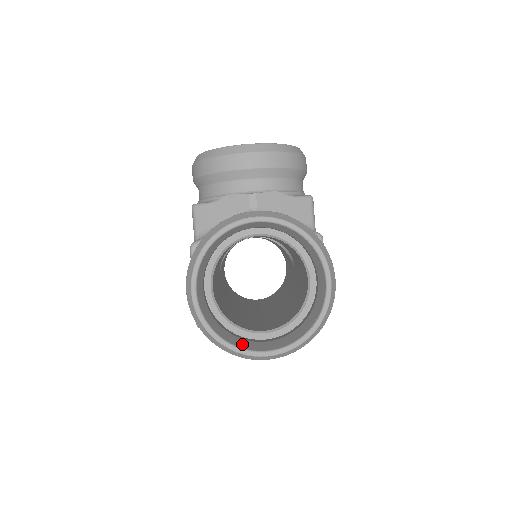
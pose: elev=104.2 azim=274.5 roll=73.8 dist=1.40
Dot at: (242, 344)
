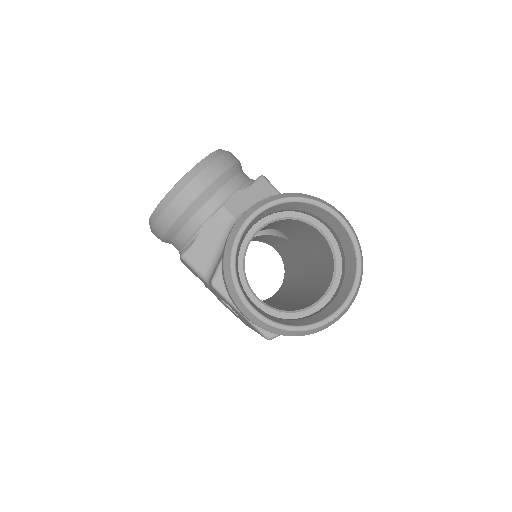
Dot at: (319, 318)
